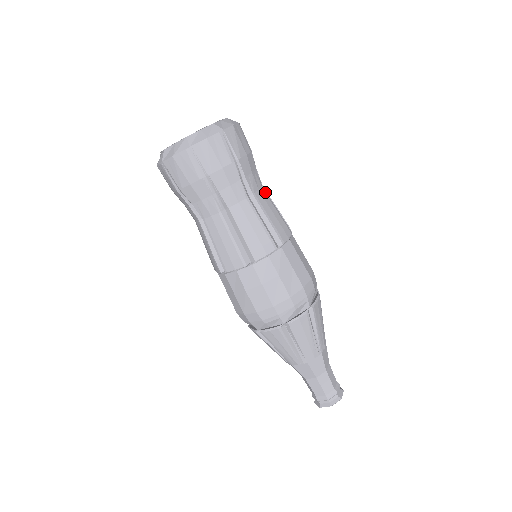
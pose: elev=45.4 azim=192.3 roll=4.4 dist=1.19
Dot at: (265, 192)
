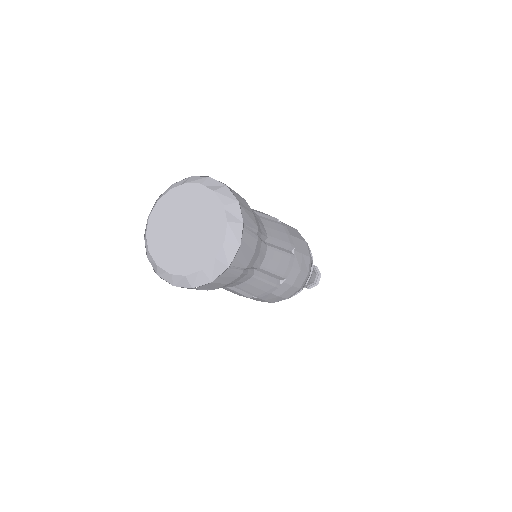
Dot at: (262, 218)
